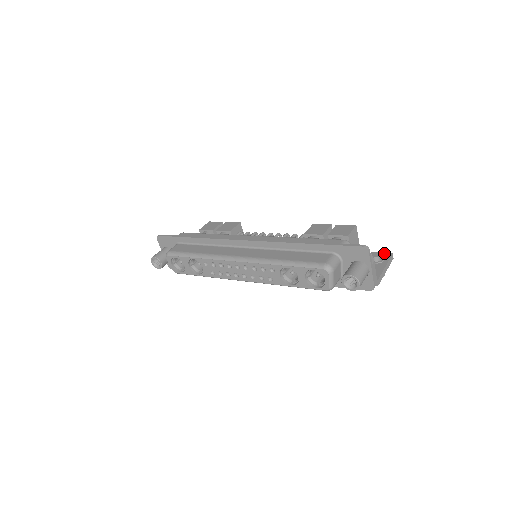
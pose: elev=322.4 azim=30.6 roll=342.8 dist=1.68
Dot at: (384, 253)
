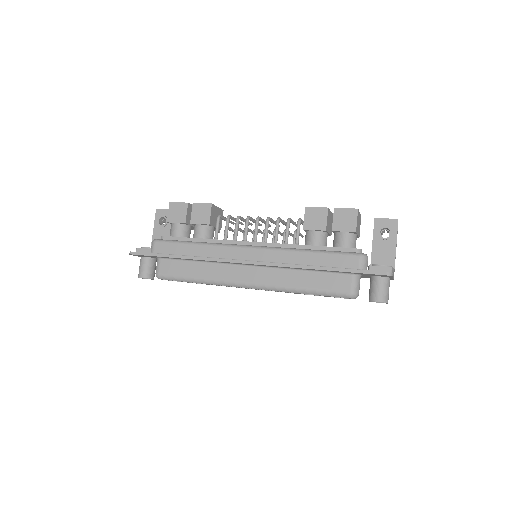
Dot at: (389, 220)
